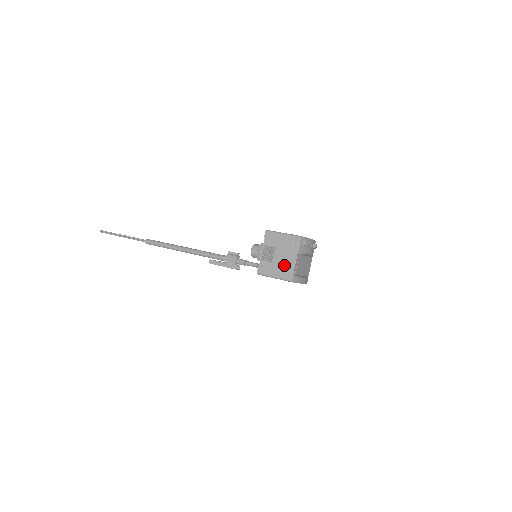
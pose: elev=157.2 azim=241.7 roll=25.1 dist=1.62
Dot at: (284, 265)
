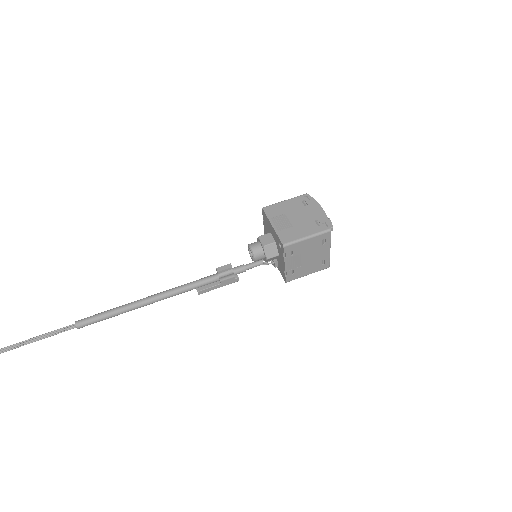
Dot at: (317, 261)
